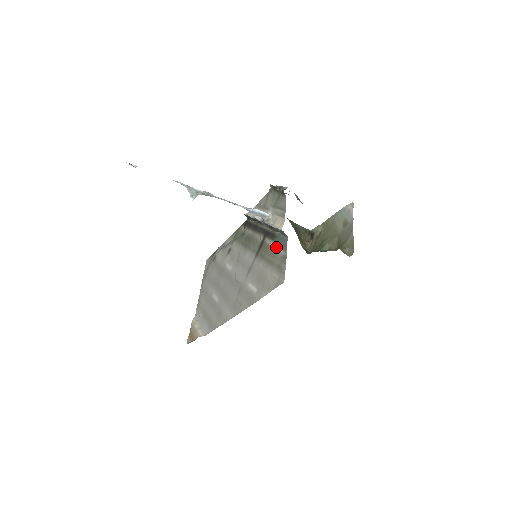
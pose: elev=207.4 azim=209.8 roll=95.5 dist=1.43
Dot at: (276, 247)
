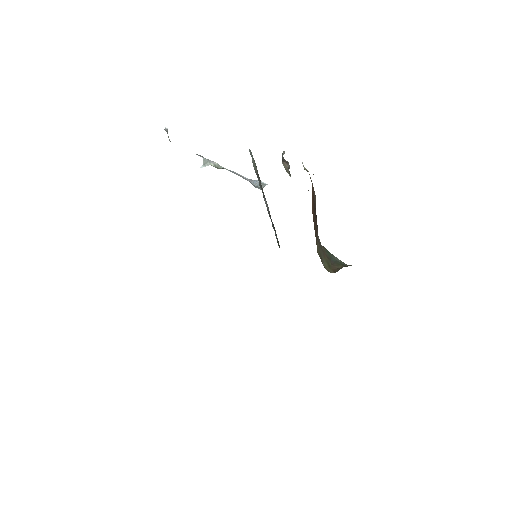
Dot at: occluded
